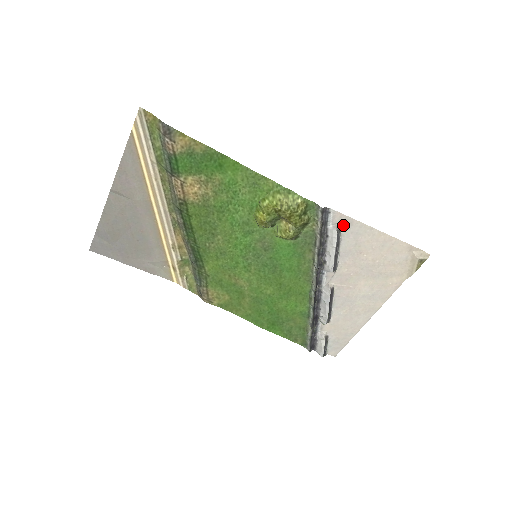
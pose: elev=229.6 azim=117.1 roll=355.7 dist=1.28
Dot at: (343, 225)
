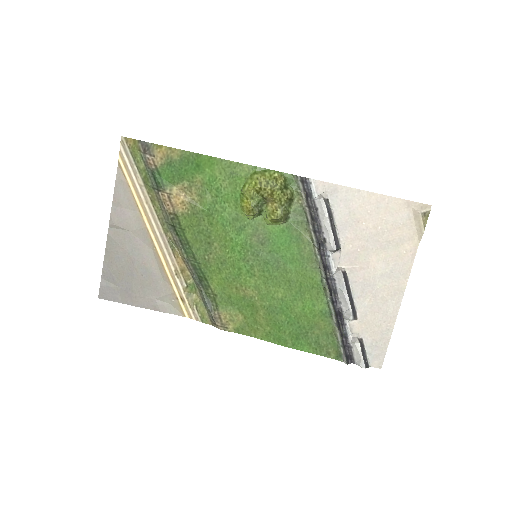
Dot at: (329, 194)
